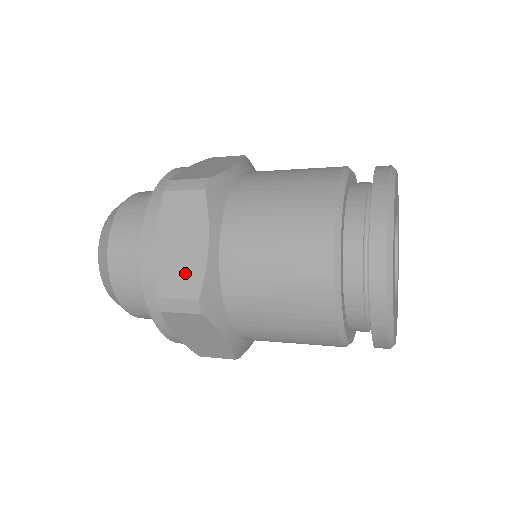
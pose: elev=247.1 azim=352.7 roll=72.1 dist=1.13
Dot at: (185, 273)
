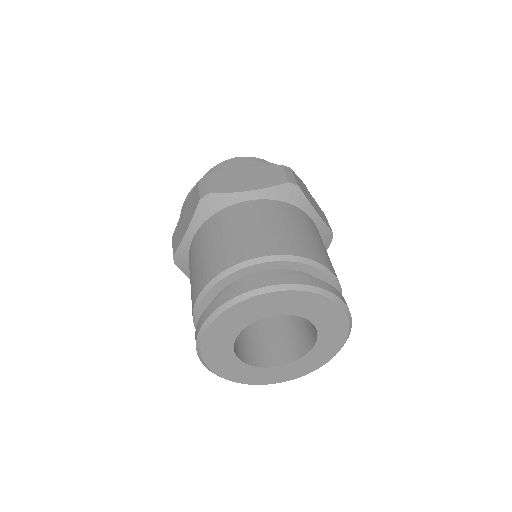
Dot at: occluded
